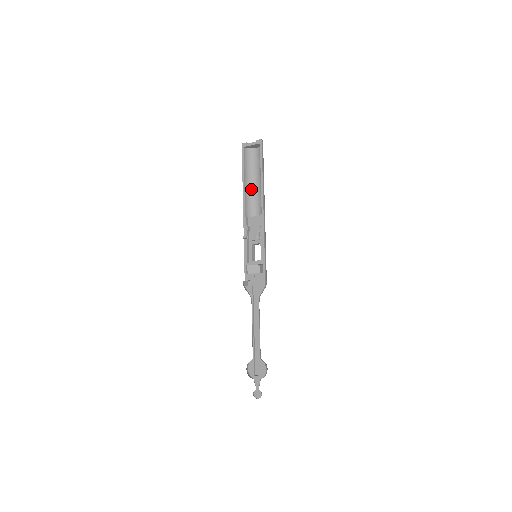
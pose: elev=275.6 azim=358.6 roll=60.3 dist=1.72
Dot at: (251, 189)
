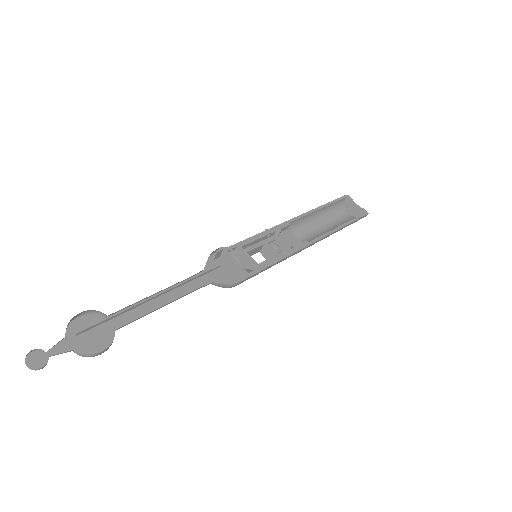
Dot at: (313, 222)
